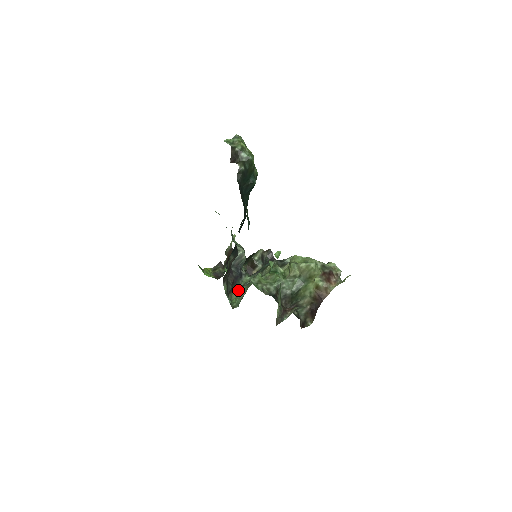
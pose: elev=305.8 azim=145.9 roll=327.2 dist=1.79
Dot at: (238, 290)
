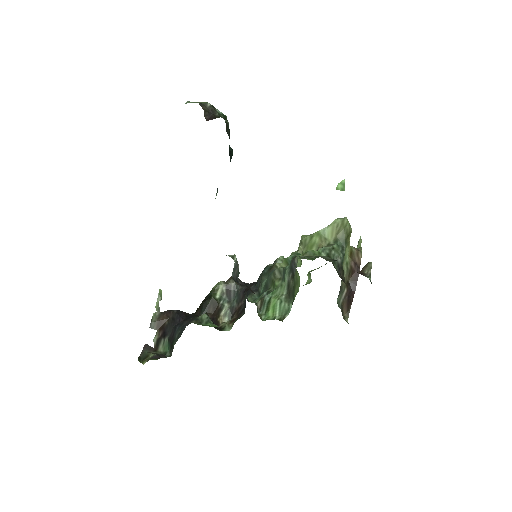
Dot at: (257, 309)
